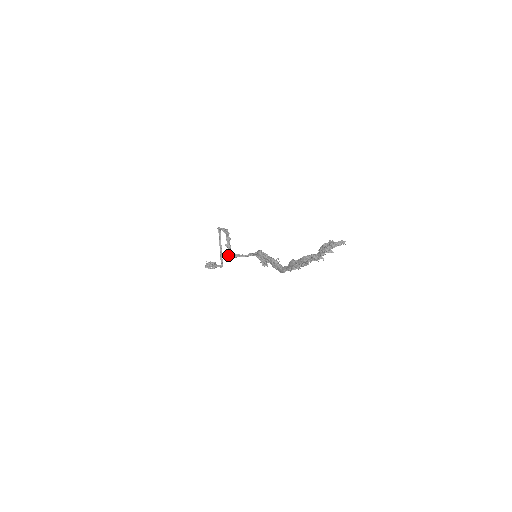
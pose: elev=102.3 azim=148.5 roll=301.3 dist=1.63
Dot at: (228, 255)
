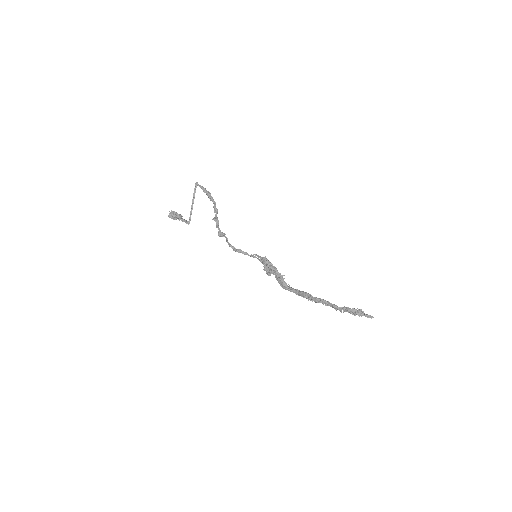
Dot at: (219, 235)
